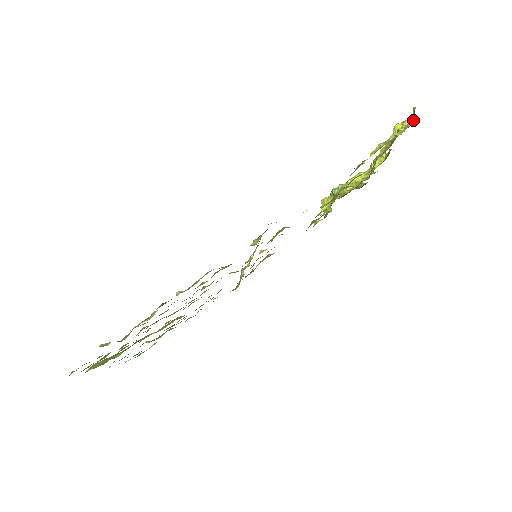
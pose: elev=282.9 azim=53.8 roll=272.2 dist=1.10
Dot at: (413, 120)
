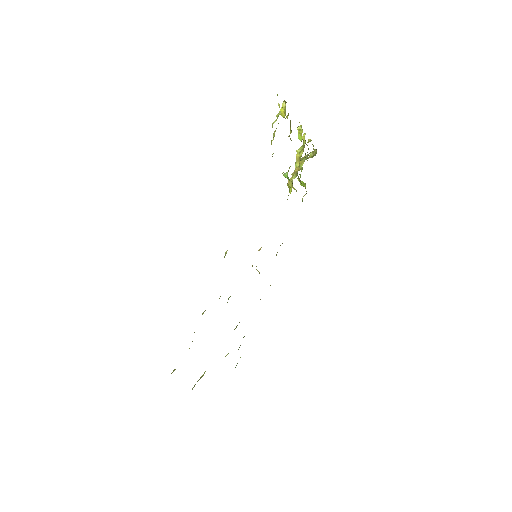
Dot at: (285, 101)
